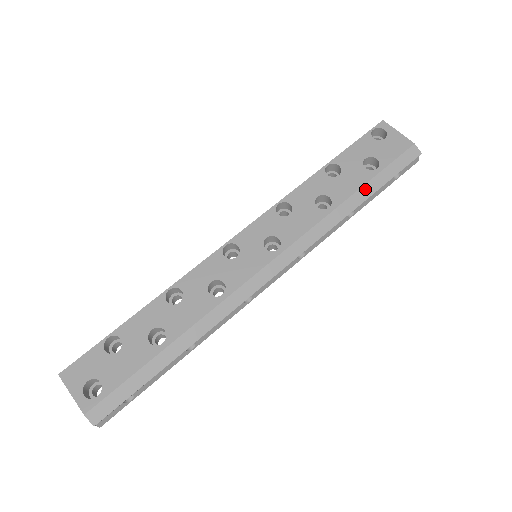
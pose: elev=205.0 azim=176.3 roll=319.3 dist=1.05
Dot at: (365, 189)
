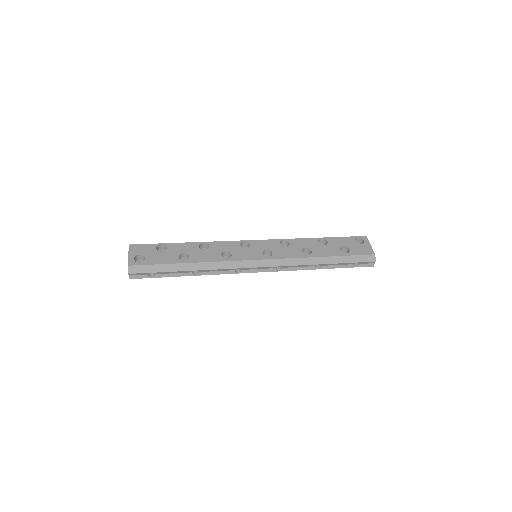
Dot at: (333, 258)
